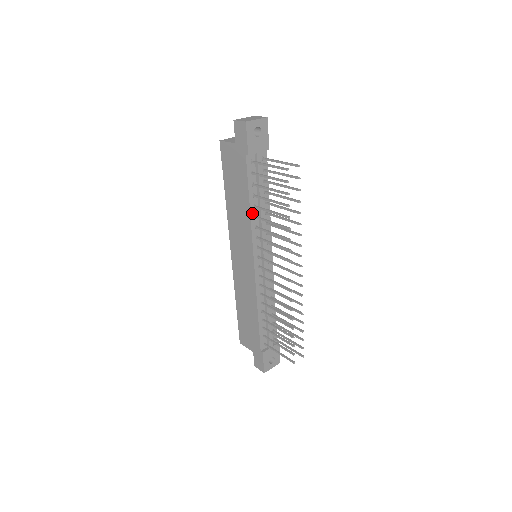
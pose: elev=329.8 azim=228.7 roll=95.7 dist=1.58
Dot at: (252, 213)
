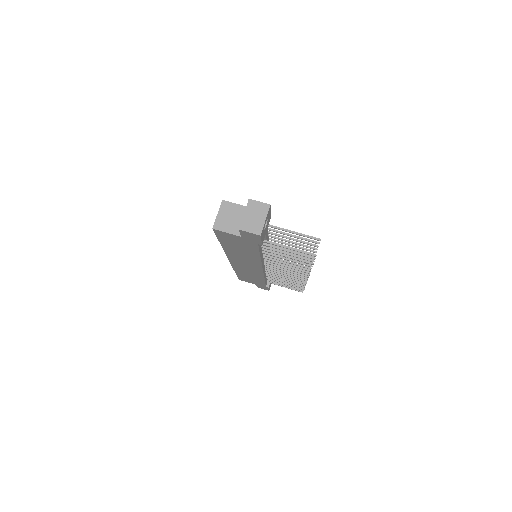
Dot at: (261, 257)
